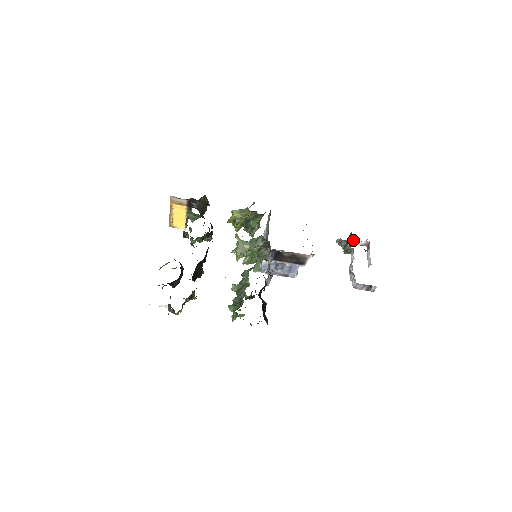
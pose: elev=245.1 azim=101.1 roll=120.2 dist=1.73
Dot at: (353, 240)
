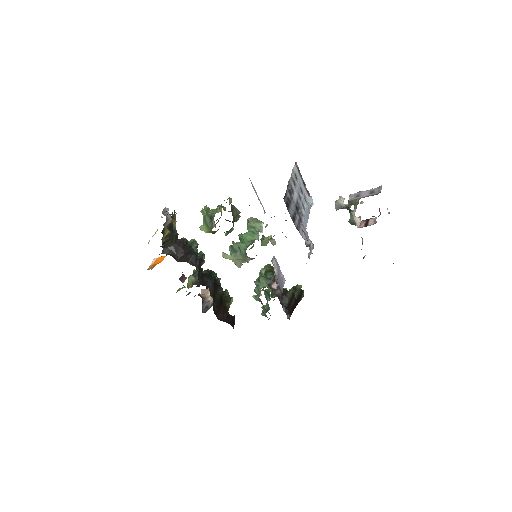
Dot at: occluded
